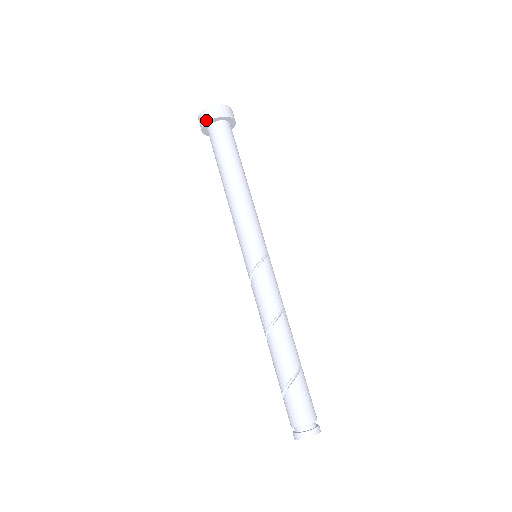
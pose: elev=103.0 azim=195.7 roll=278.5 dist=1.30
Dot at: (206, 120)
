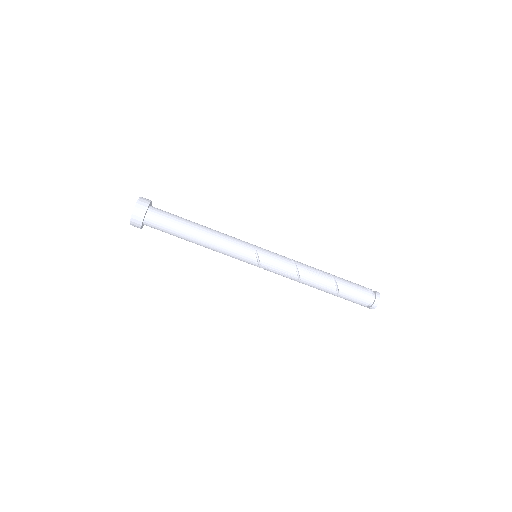
Dot at: occluded
